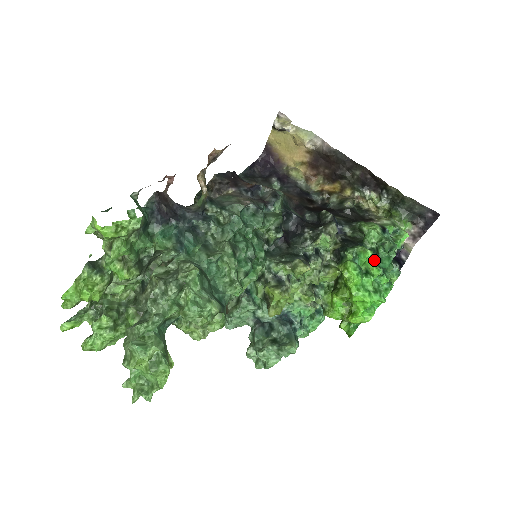
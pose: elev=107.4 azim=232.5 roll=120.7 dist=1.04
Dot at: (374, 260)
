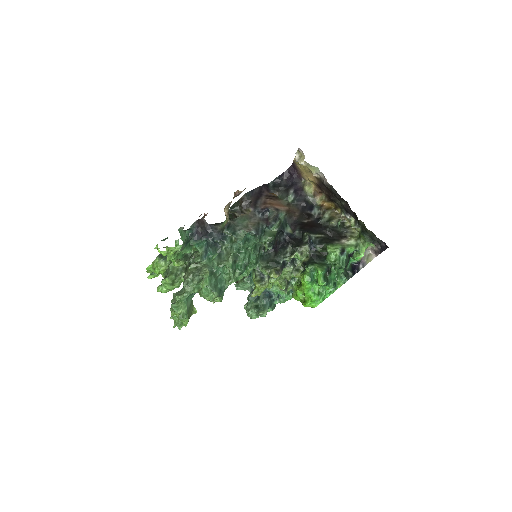
Dot at: (327, 273)
